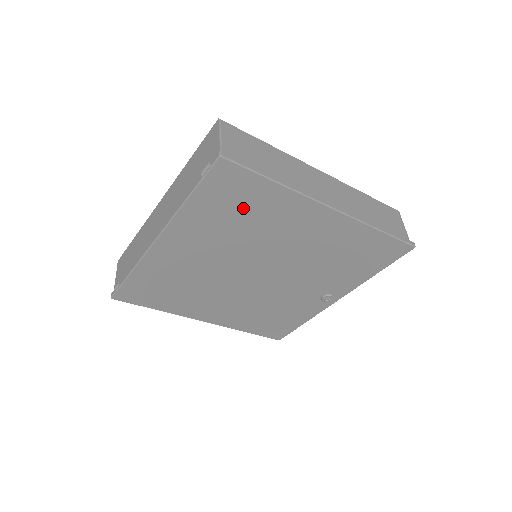
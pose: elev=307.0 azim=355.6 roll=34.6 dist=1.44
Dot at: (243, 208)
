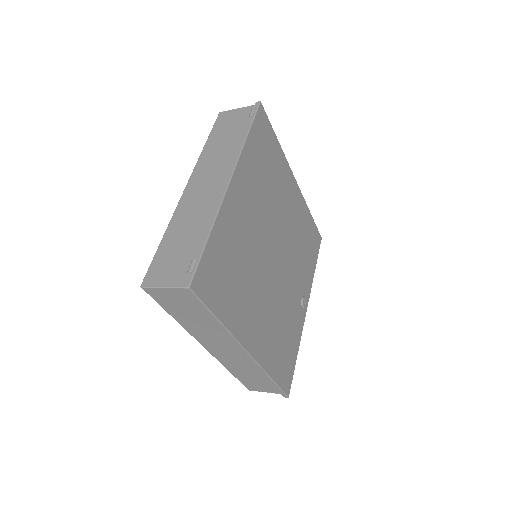
Dot at: (268, 161)
